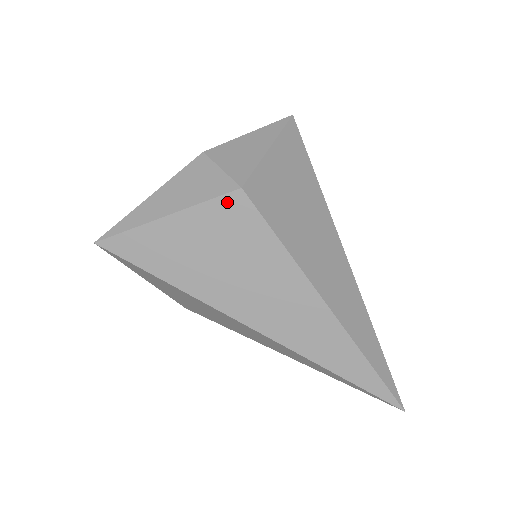
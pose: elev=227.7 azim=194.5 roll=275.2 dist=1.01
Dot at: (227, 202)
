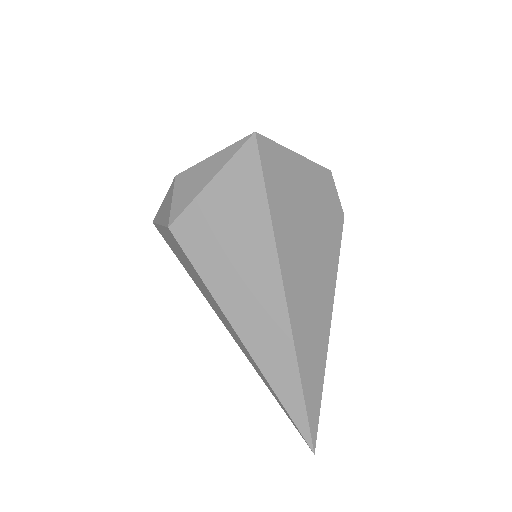
Dot at: (170, 233)
